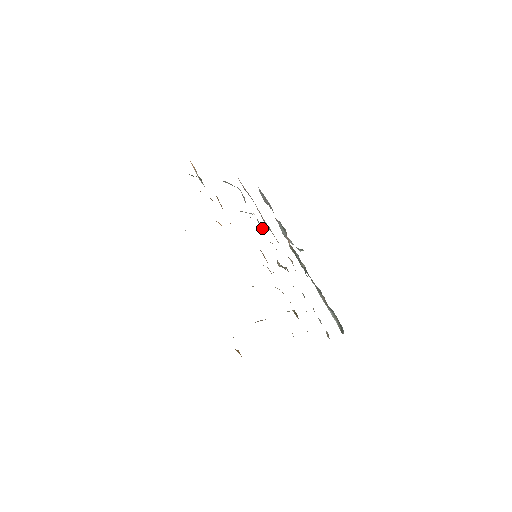
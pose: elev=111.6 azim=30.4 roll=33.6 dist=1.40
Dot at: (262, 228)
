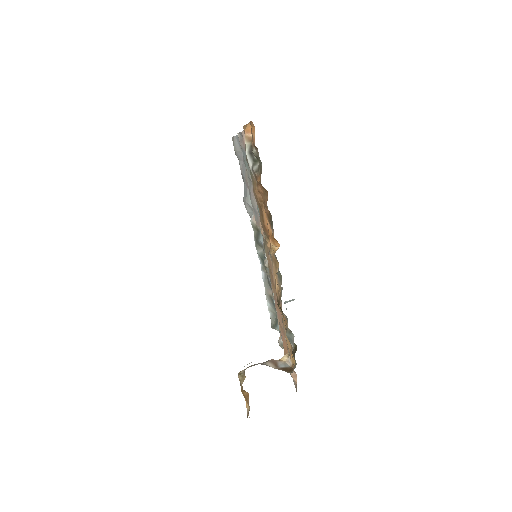
Dot at: occluded
